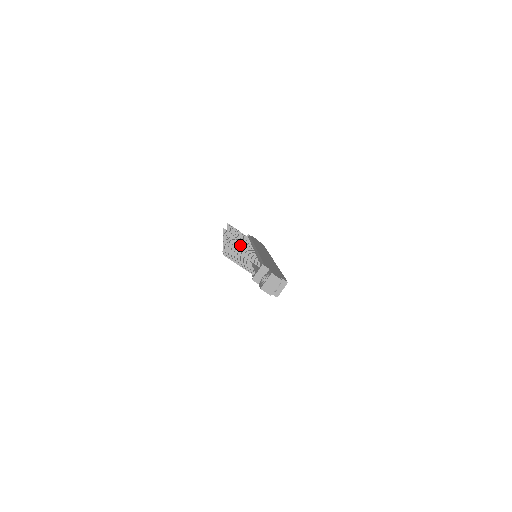
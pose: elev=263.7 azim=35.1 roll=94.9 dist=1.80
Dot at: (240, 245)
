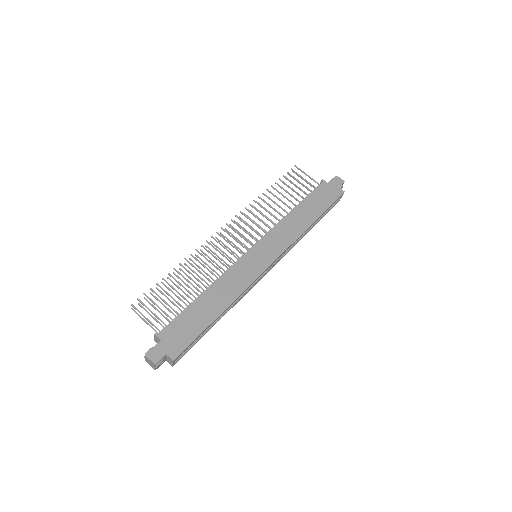
Dot at: (196, 269)
